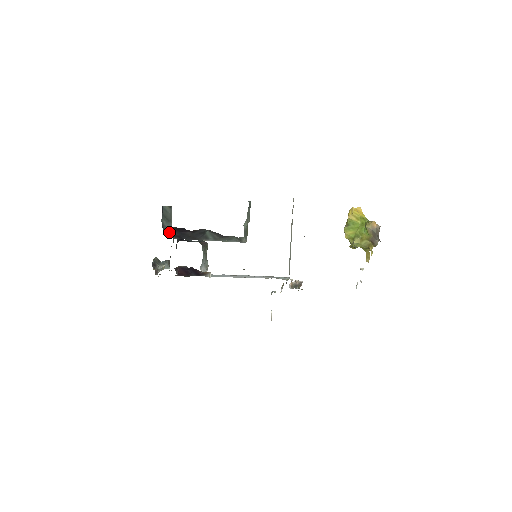
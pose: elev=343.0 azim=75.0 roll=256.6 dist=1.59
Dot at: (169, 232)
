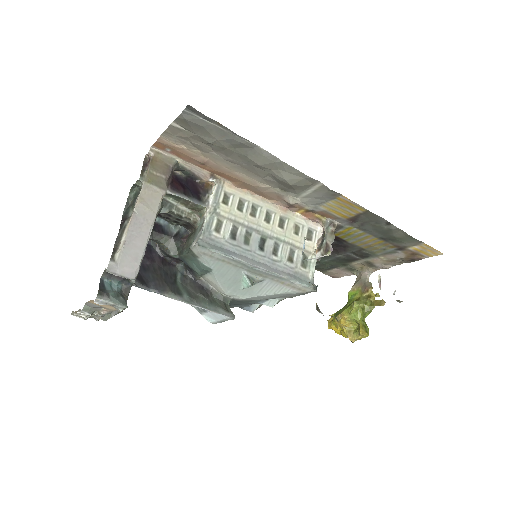
Dot at: occluded
